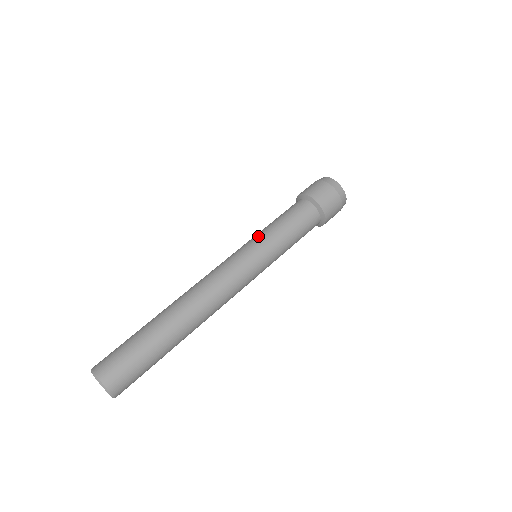
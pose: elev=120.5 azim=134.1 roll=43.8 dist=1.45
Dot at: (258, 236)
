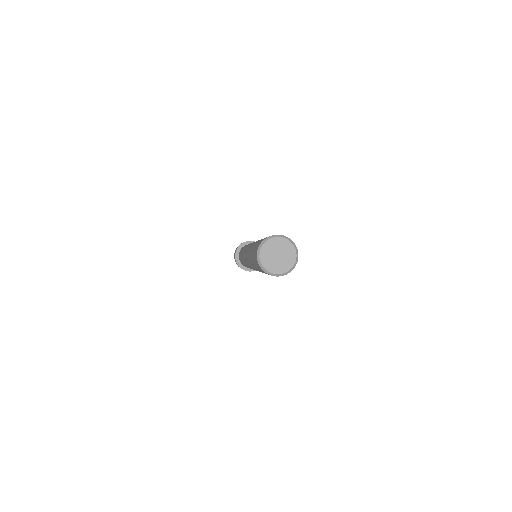
Dot at: occluded
